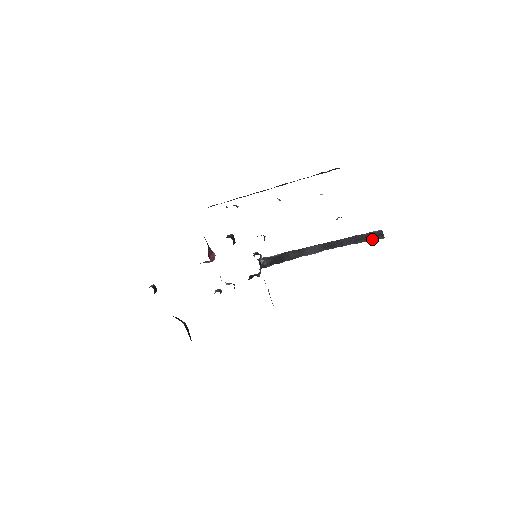
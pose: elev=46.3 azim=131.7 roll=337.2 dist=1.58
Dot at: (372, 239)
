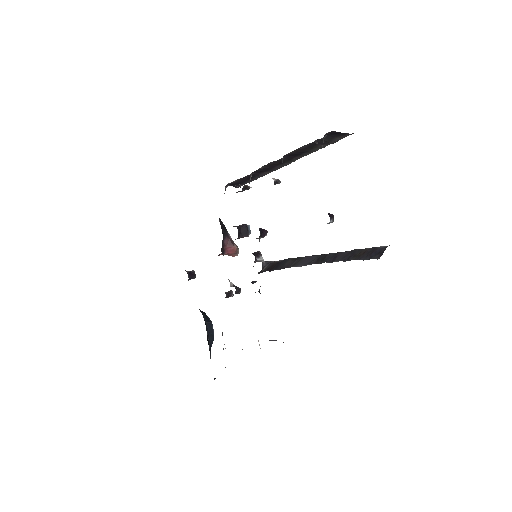
Dot at: (365, 258)
